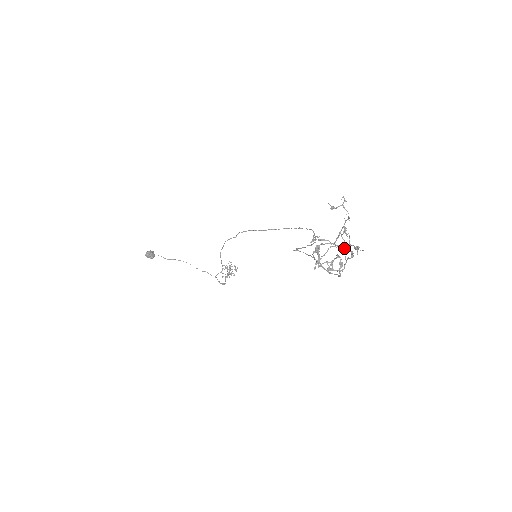
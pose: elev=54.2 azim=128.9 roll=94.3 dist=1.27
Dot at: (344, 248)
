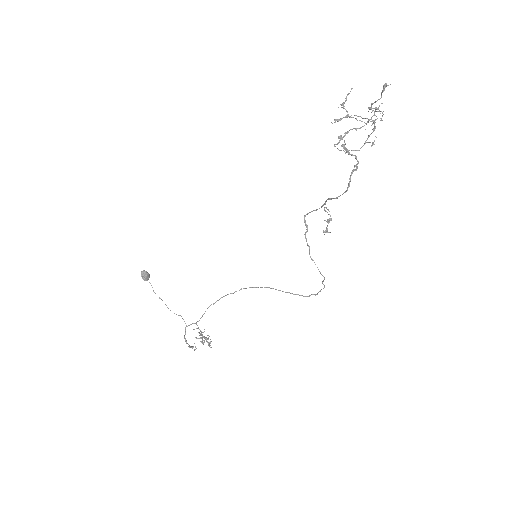
Dot at: (369, 119)
